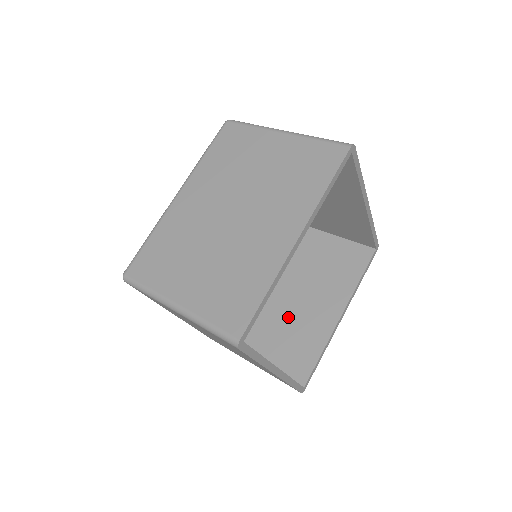
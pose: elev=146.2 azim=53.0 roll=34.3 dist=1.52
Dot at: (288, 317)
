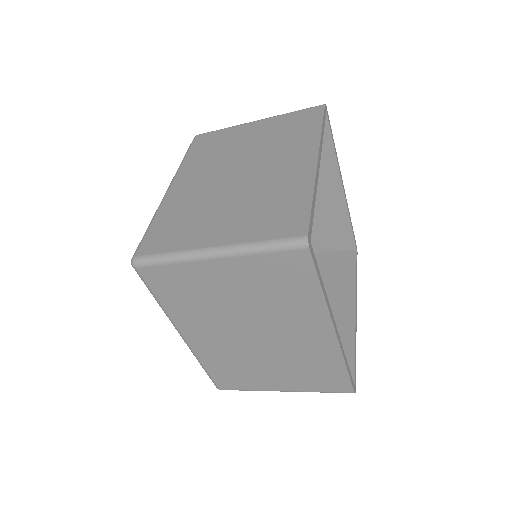
Dot at: occluded
